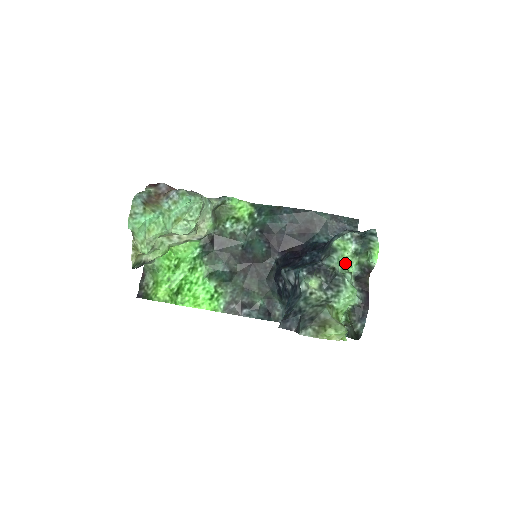
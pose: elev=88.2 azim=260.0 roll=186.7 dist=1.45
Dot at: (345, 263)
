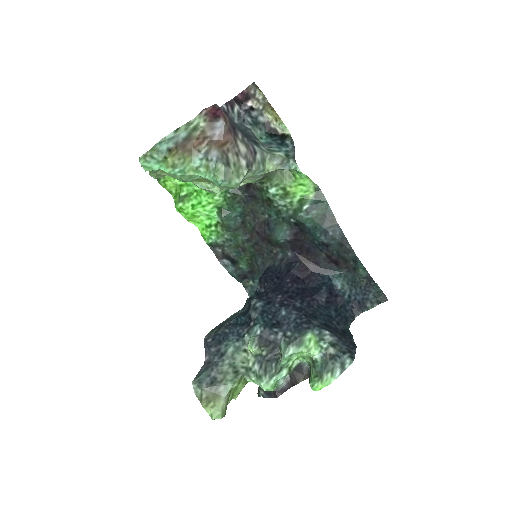
Dot at: (300, 354)
